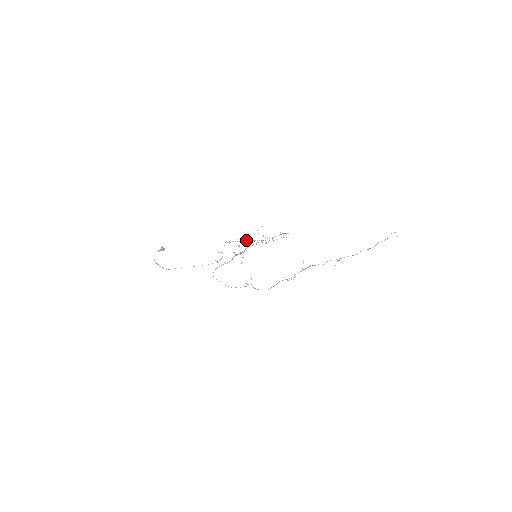
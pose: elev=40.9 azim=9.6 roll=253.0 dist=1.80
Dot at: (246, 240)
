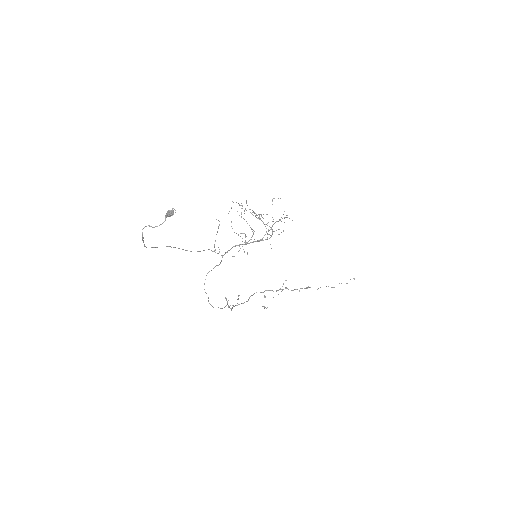
Dot at: occluded
